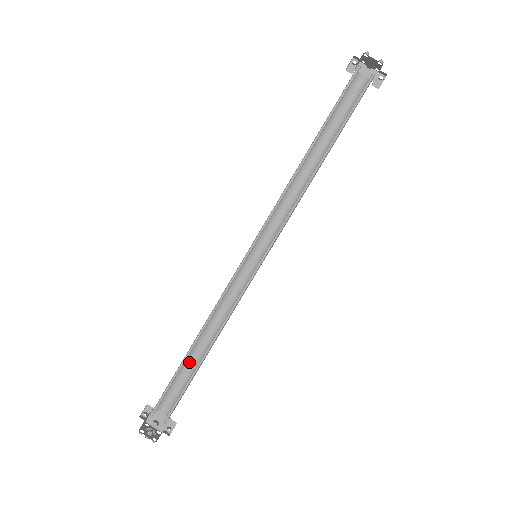
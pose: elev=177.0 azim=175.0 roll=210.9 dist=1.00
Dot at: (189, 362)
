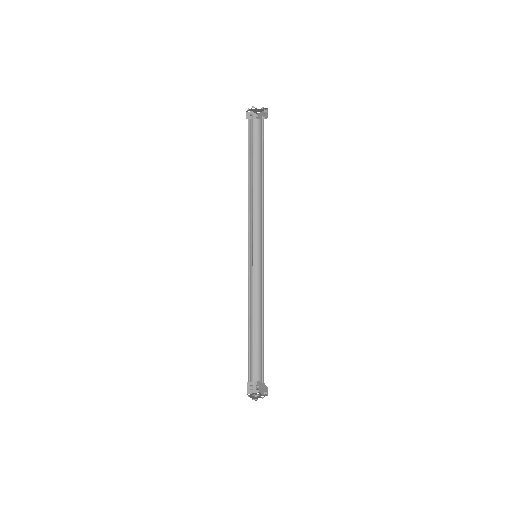
Dot at: (260, 342)
